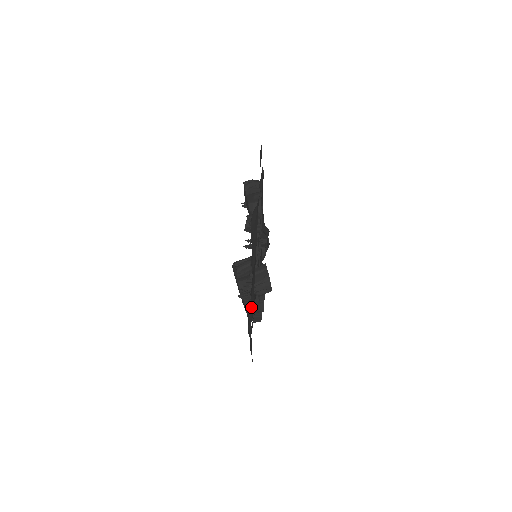
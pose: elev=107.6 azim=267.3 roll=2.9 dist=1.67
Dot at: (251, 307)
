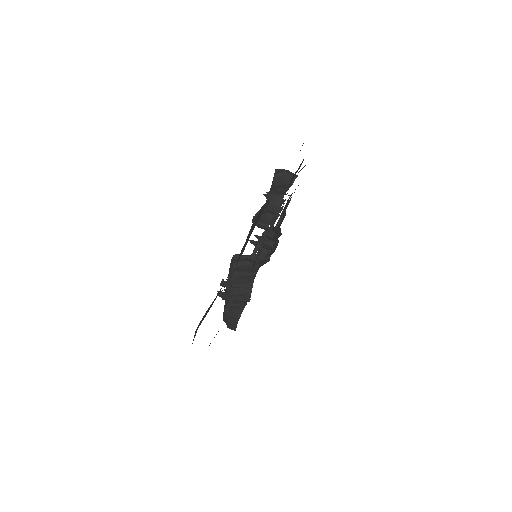
Dot at: (209, 308)
